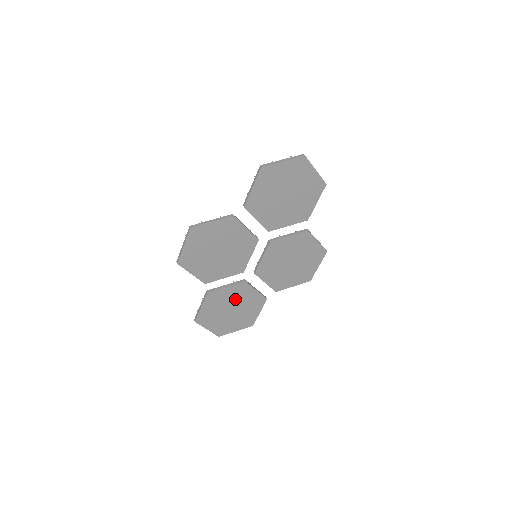
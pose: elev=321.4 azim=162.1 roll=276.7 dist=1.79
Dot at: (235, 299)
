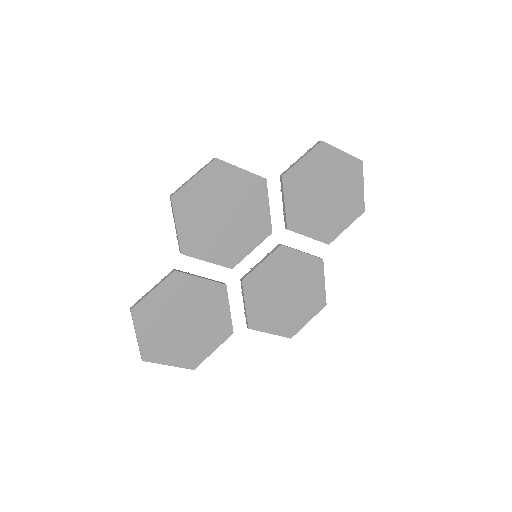
Dot at: (199, 306)
